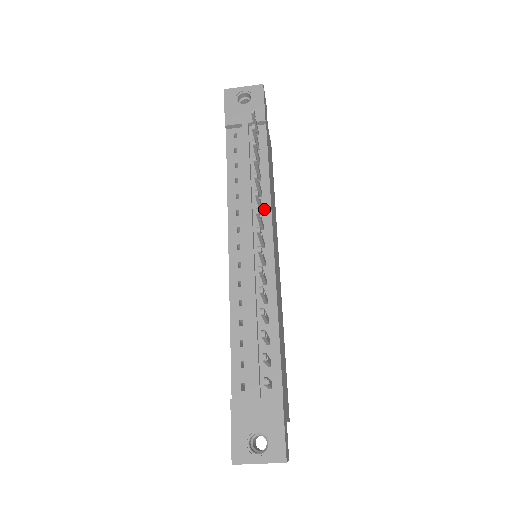
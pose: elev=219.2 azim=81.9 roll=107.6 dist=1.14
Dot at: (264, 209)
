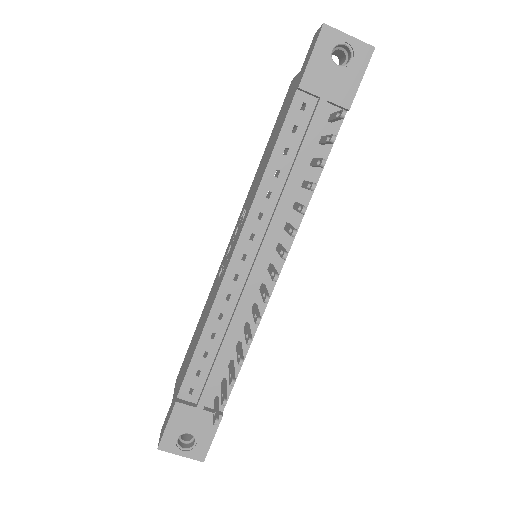
Dot at: occluded
